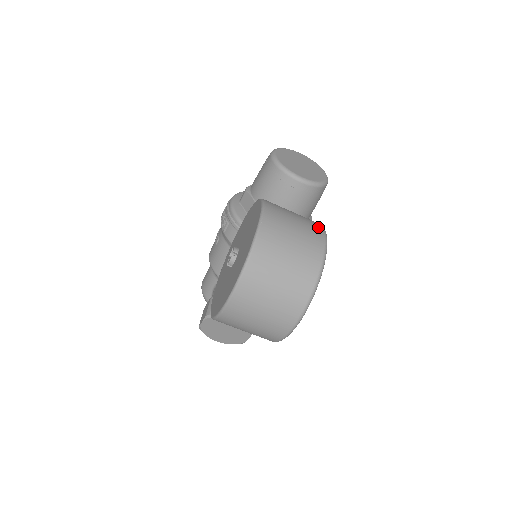
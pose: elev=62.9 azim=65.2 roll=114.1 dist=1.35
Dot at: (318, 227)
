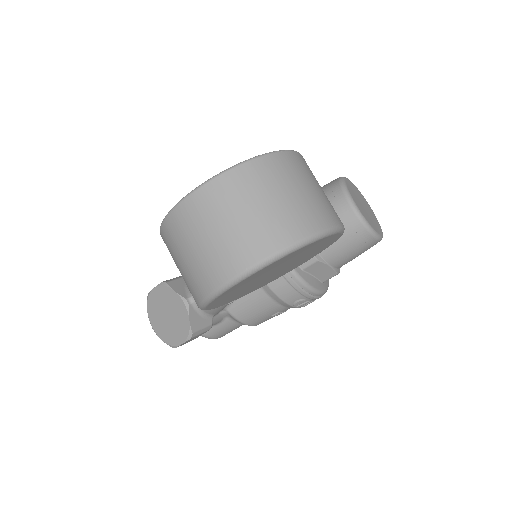
Dot at: occluded
